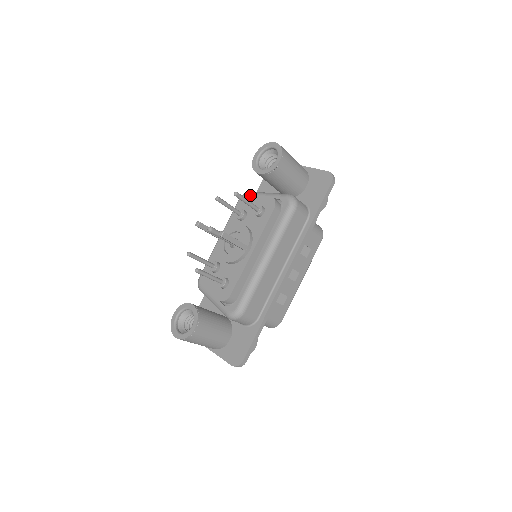
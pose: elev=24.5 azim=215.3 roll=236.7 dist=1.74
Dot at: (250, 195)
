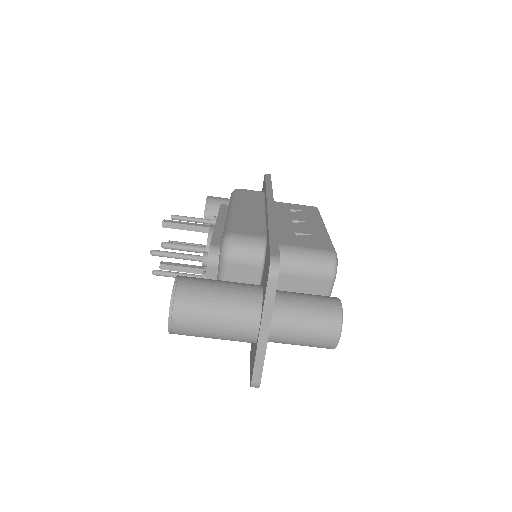
Dot at: occluded
